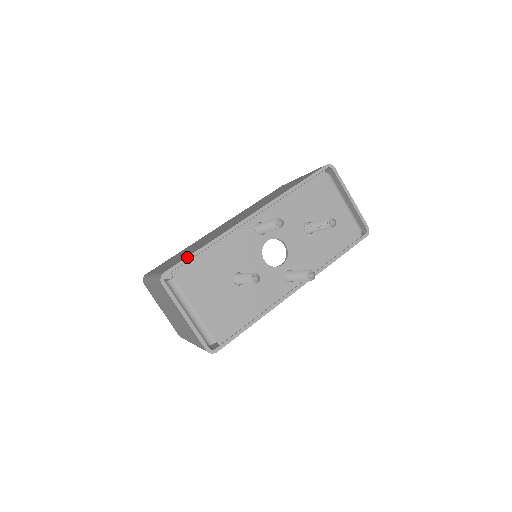
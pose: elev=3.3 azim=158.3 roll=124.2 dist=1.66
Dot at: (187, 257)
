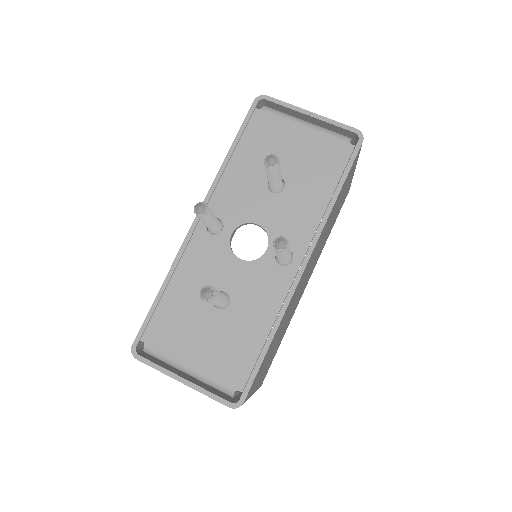
Dot at: (148, 312)
